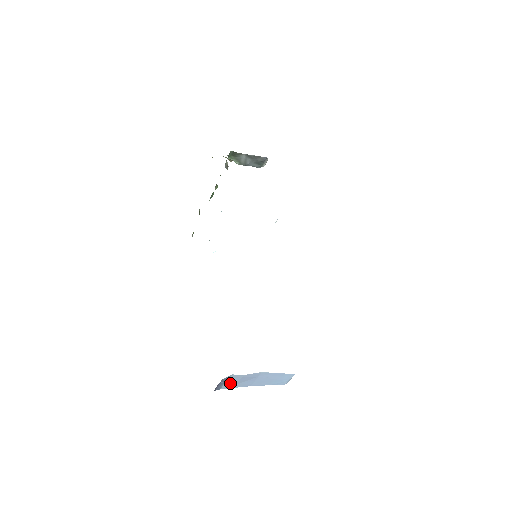
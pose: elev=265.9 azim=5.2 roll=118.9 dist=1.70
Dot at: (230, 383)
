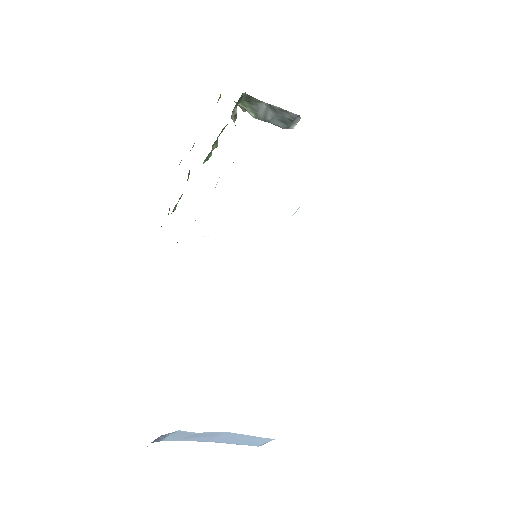
Dot at: (176, 436)
